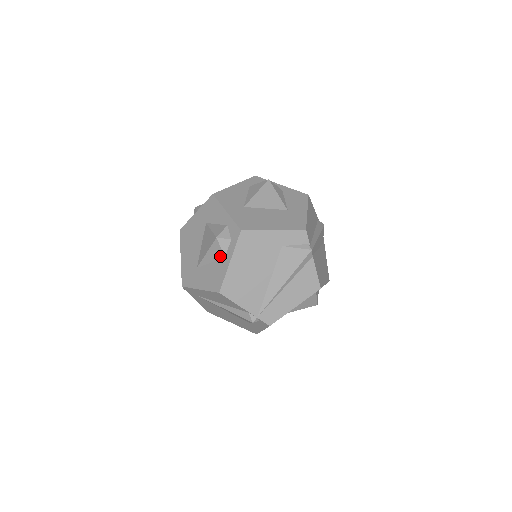
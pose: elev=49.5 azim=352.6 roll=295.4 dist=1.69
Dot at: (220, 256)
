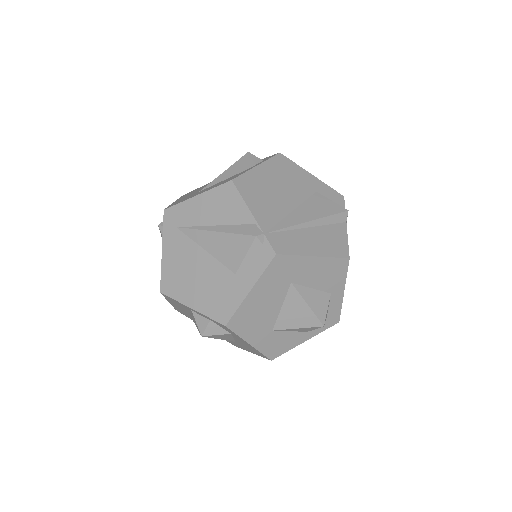
Dot at: (243, 169)
